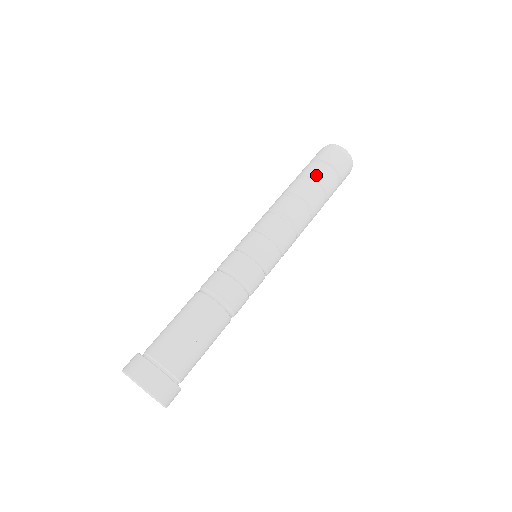
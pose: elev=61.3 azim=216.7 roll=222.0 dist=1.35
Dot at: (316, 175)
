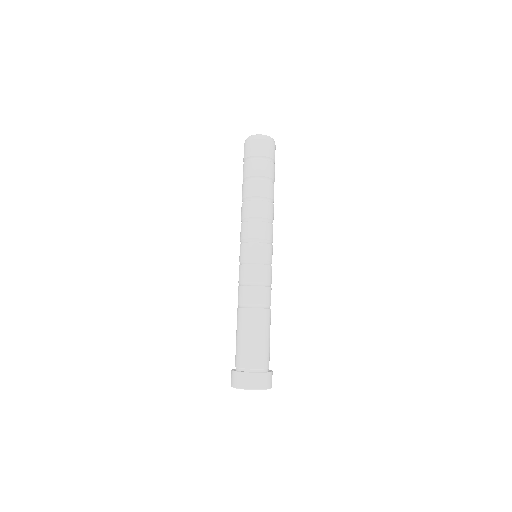
Dot at: (249, 172)
